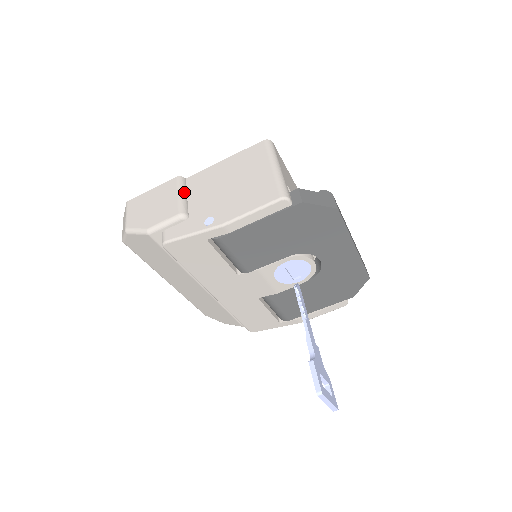
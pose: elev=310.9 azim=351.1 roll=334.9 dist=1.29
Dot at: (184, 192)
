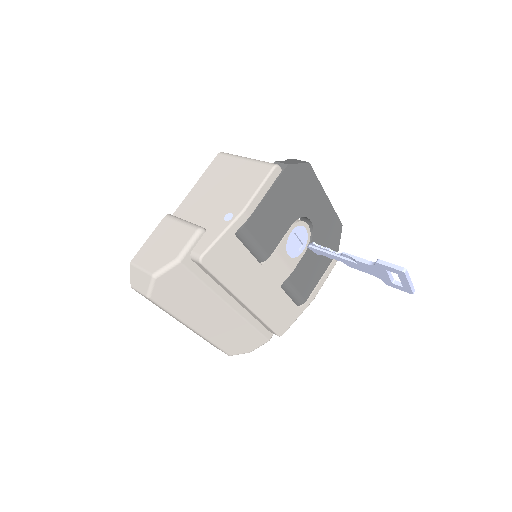
Dot at: (183, 220)
